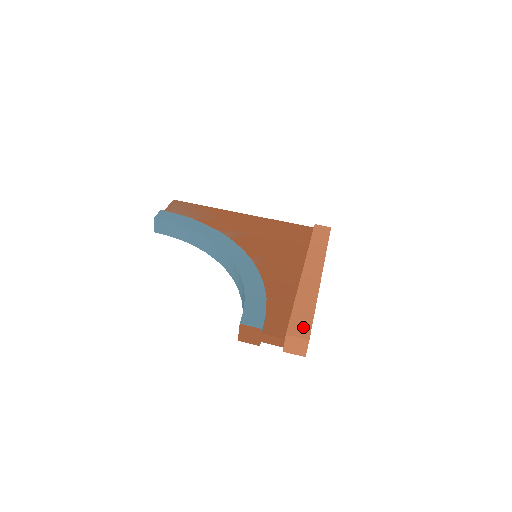
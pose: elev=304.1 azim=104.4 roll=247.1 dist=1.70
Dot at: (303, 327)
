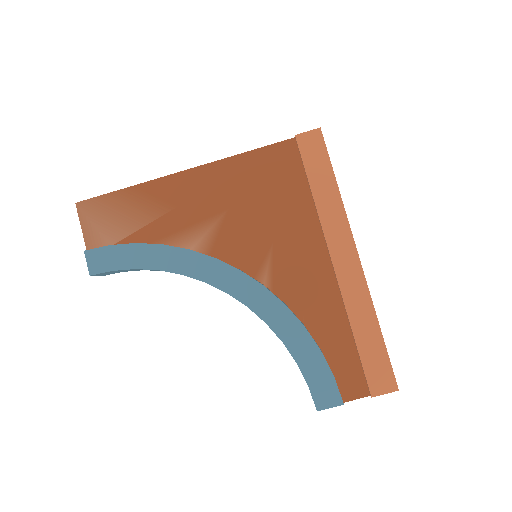
Dot at: (383, 374)
